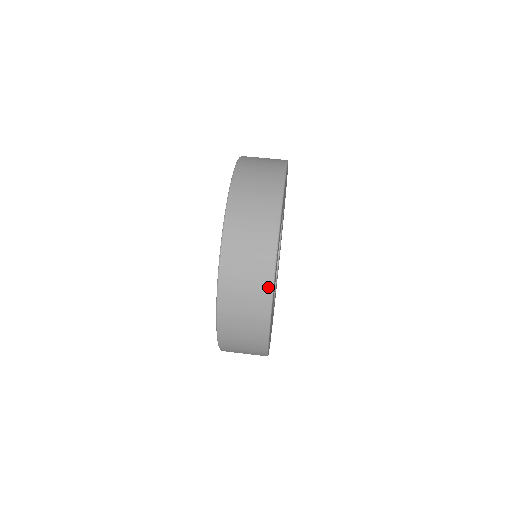
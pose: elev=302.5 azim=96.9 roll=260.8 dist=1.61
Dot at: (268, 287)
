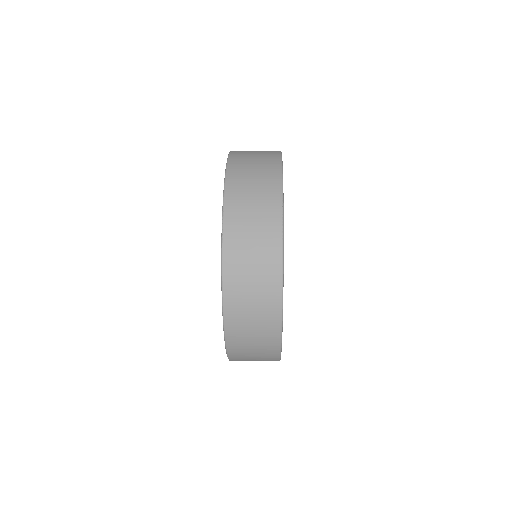
Dot at: (277, 265)
